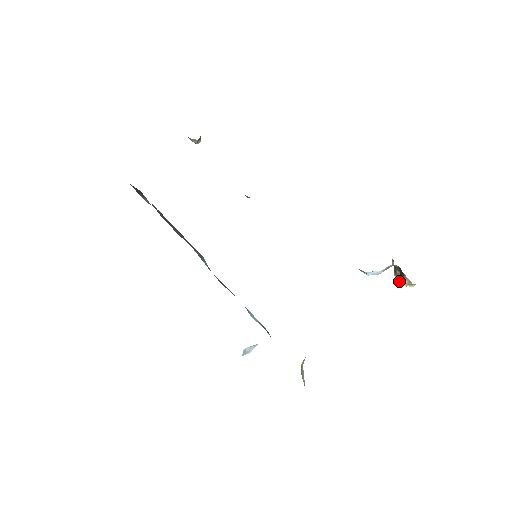
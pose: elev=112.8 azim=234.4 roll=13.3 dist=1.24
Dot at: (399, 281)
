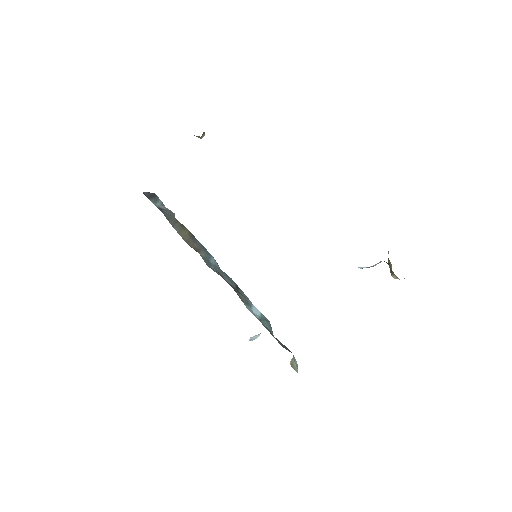
Dot at: occluded
